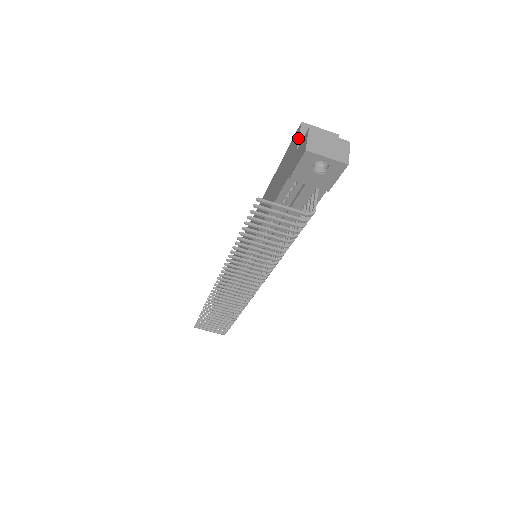
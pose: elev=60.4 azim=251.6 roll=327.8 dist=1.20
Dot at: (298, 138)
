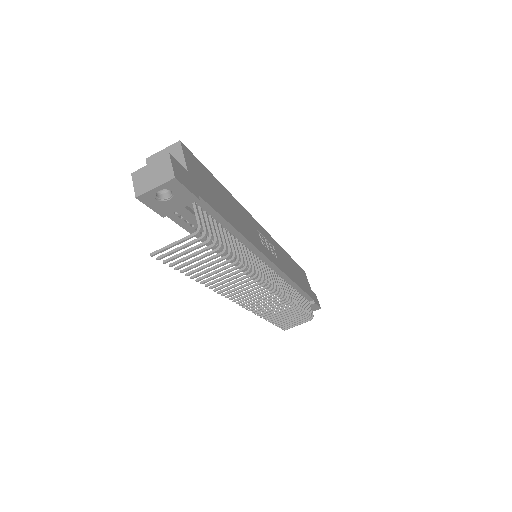
Dot at: occluded
